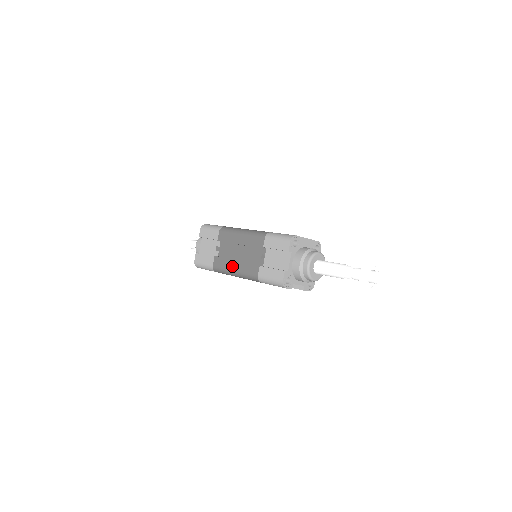
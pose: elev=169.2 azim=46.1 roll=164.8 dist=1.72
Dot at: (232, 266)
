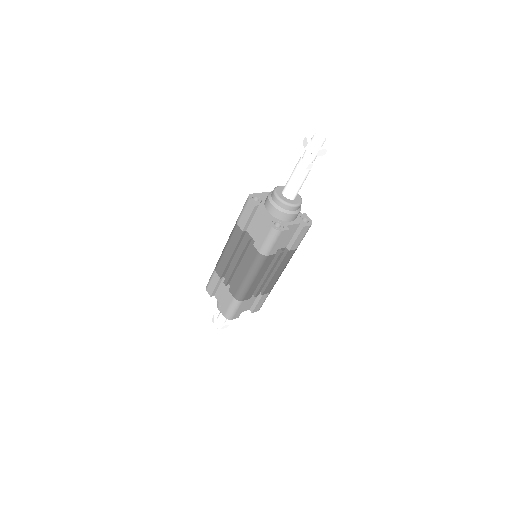
Dot at: (242, 276)
